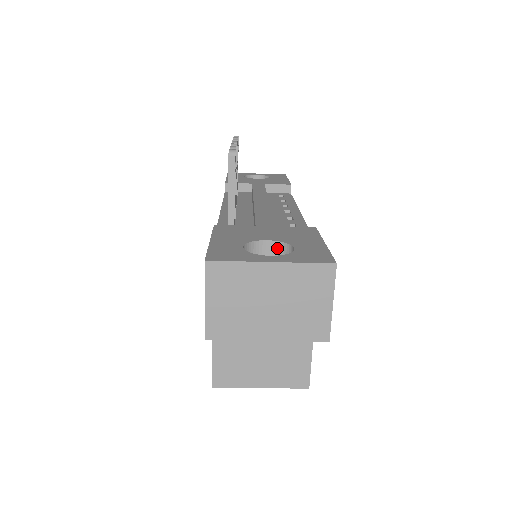
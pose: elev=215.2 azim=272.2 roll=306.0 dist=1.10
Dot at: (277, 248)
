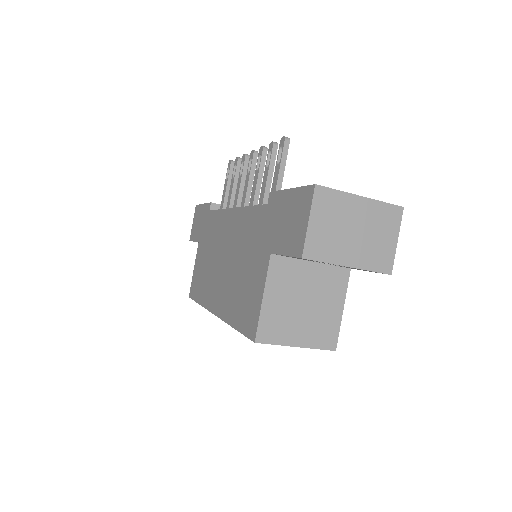
Dot at: occluded
